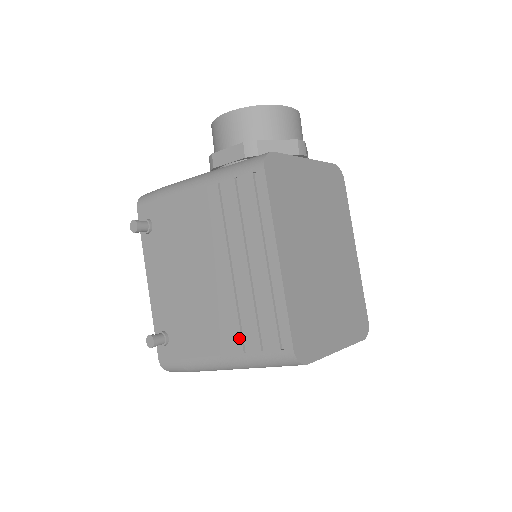
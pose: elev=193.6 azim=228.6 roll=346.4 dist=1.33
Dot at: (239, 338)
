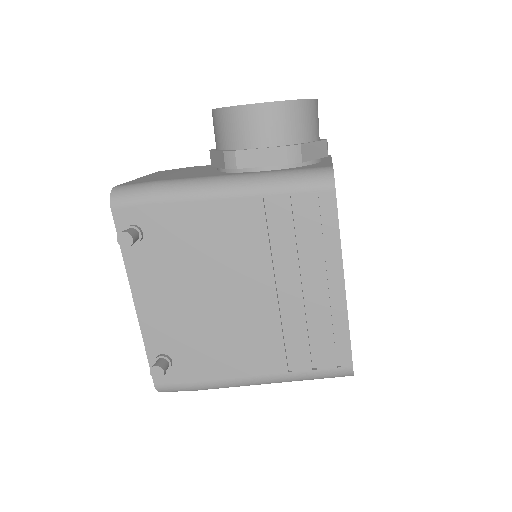
Dot at: (283, 359)
